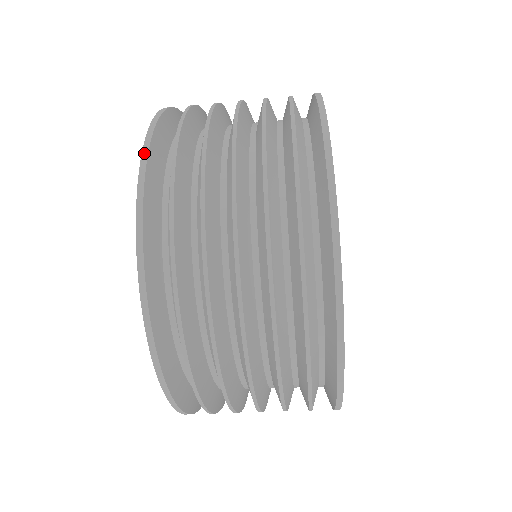
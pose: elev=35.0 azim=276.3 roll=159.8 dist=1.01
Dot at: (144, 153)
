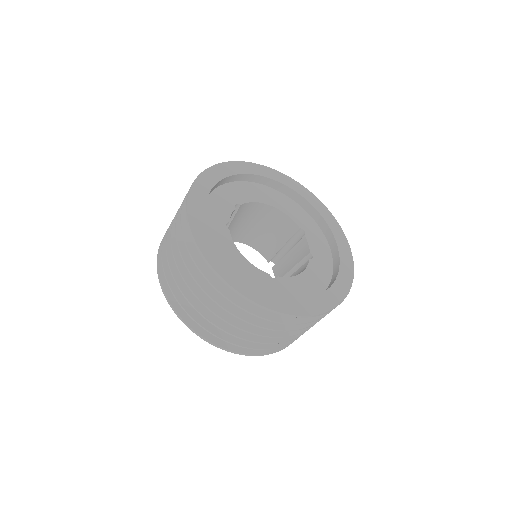
Dot at: (164, 235)
